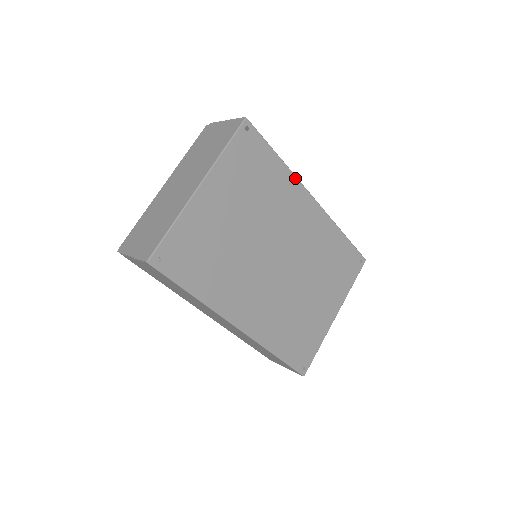
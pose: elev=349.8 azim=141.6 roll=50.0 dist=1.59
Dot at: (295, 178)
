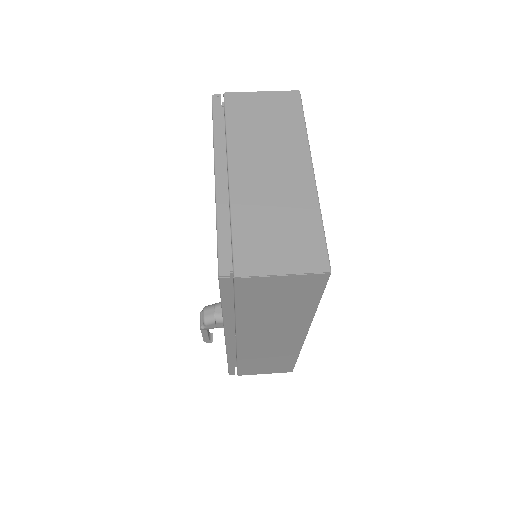
Dot at: occluded
